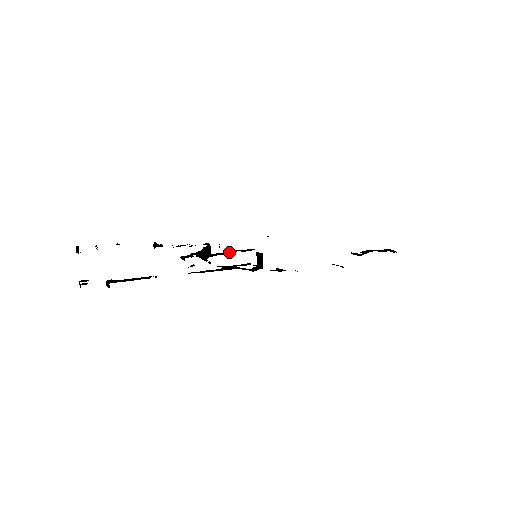
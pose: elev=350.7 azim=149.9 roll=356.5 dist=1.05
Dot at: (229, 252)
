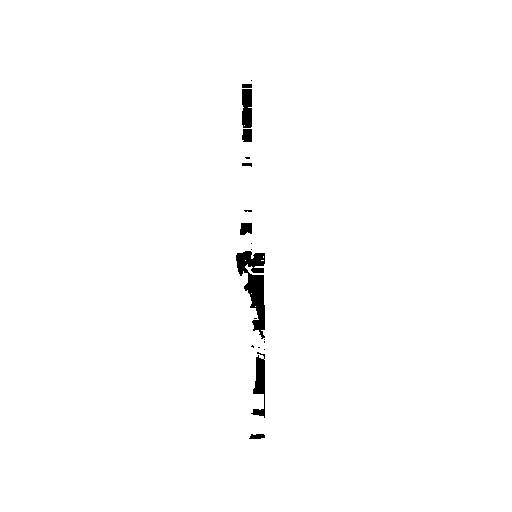
Dot at: (250, 280)
